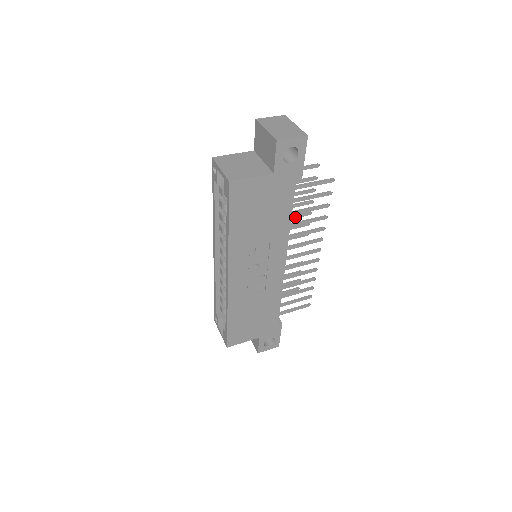
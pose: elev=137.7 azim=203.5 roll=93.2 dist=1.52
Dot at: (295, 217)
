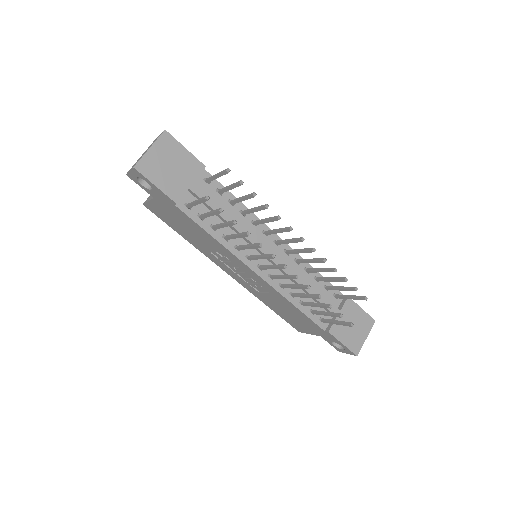
Dot at: (267, 221)
